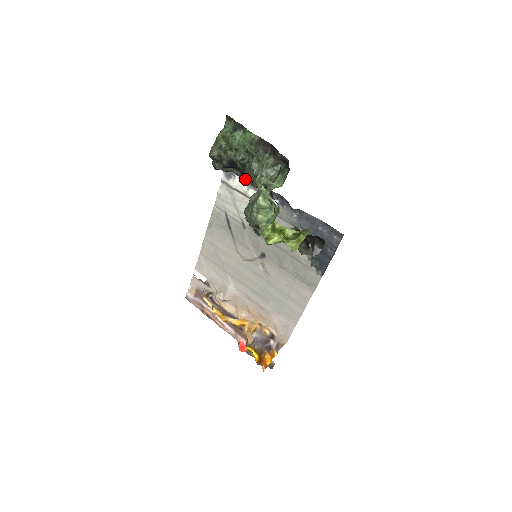
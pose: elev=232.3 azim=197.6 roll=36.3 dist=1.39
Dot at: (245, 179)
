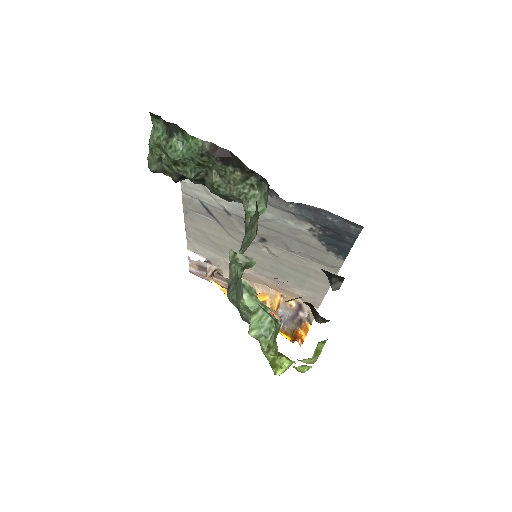
Dot at: occluded
